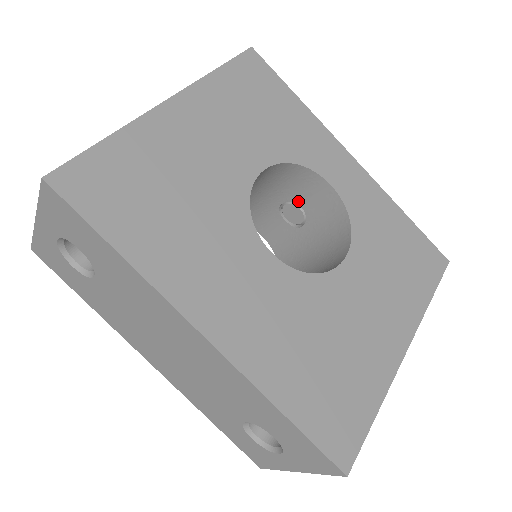
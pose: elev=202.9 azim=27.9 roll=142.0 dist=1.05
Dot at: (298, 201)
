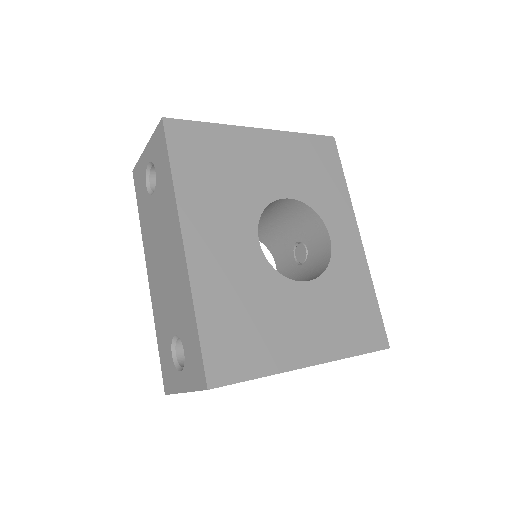
Dot at: (307, 244)
